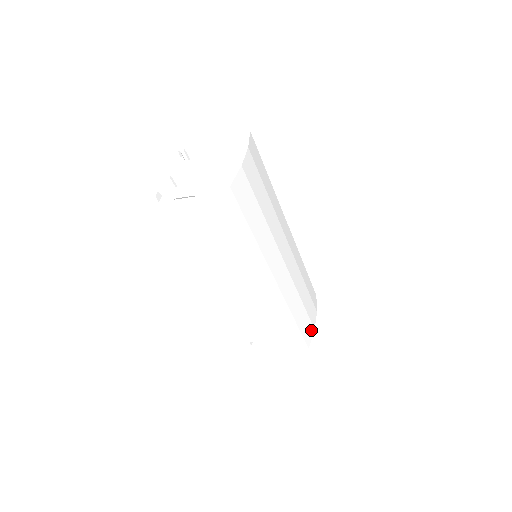
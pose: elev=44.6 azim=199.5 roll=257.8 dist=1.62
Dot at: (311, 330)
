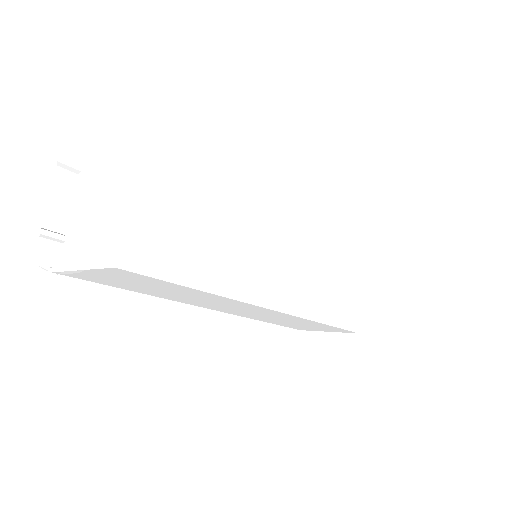
Dot at: (372, 311)
